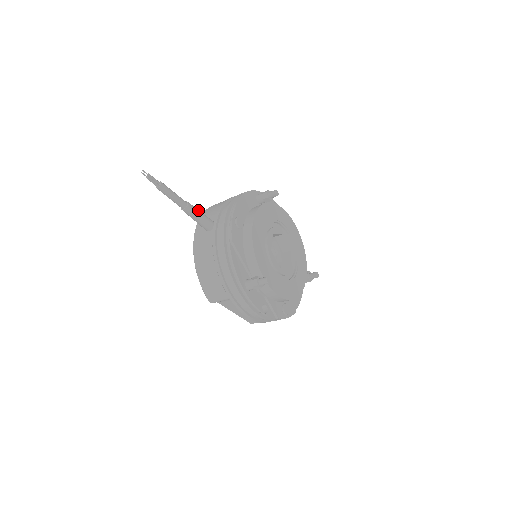
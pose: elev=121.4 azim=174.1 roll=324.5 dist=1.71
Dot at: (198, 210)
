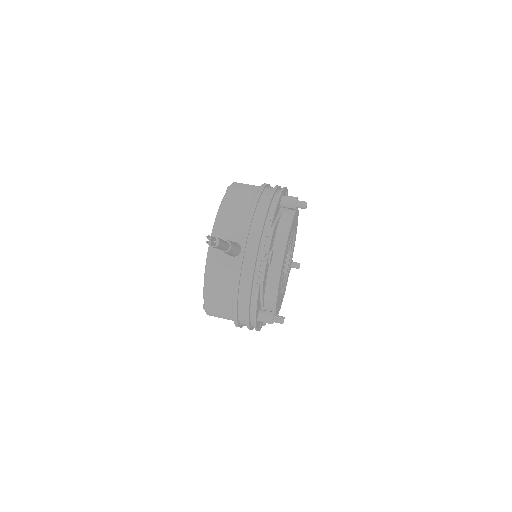
Dot at: (234, 245)
